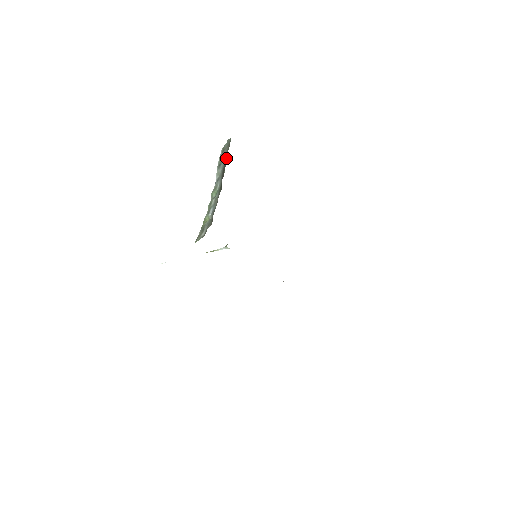
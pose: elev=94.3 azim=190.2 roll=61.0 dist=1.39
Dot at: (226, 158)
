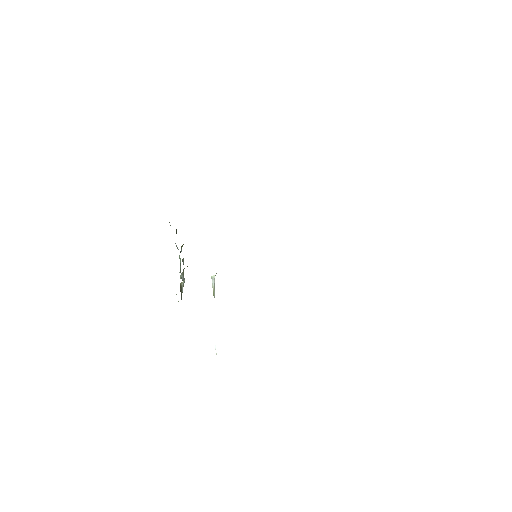
Dot at: occluded
